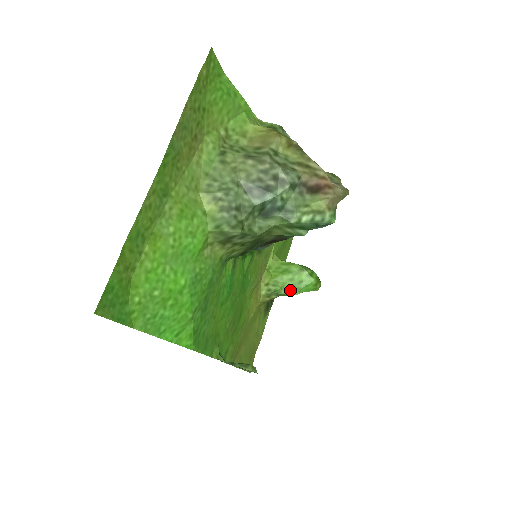
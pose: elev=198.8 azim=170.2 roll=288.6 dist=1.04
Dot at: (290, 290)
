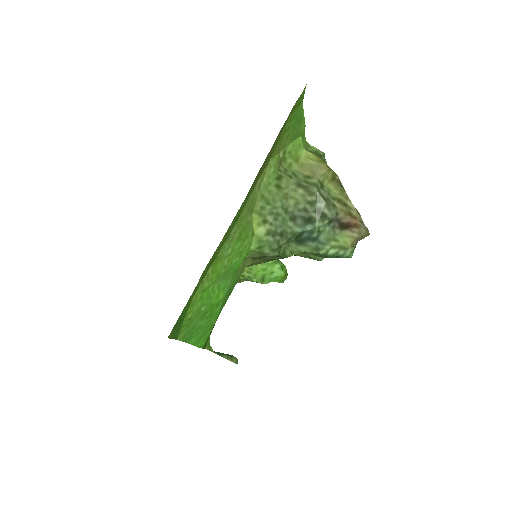
Dot at: (261, 279)
